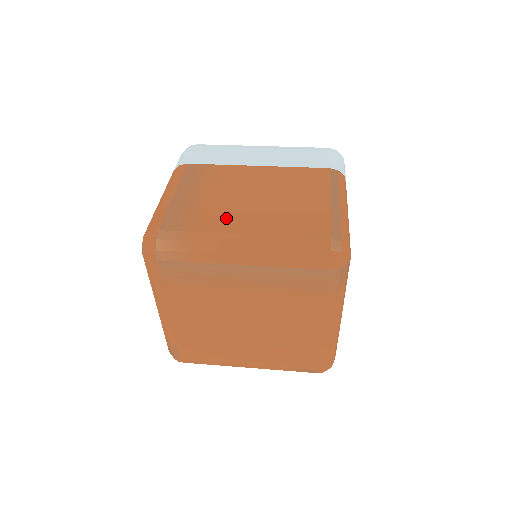
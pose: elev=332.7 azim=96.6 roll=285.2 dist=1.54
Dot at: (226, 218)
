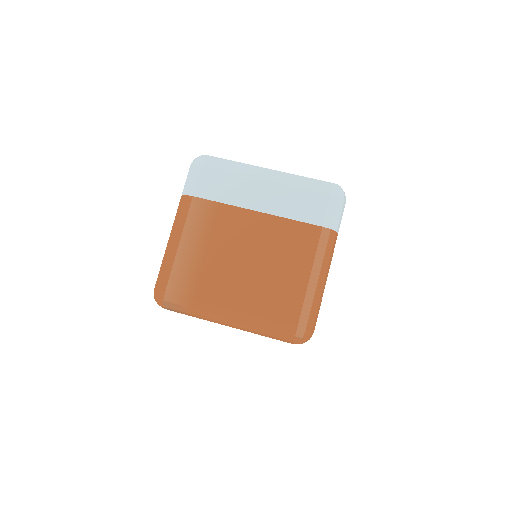
Dot at: (219, 286)
